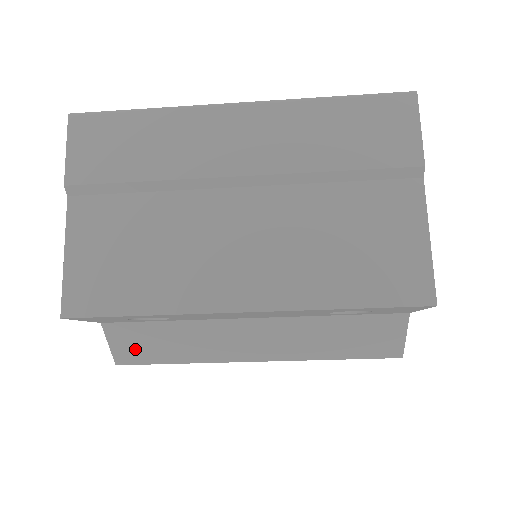
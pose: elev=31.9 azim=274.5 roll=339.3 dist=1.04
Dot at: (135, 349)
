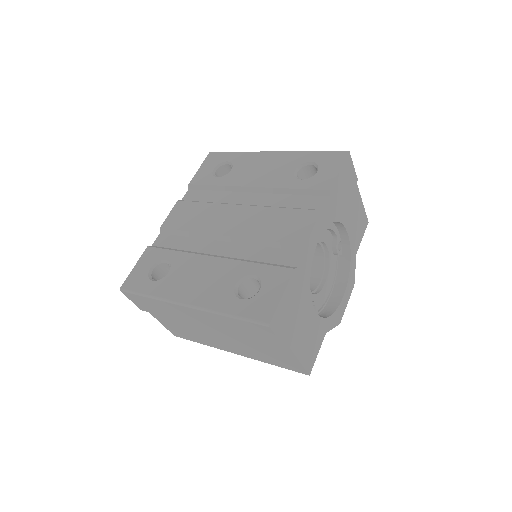
Dot at: occluded
